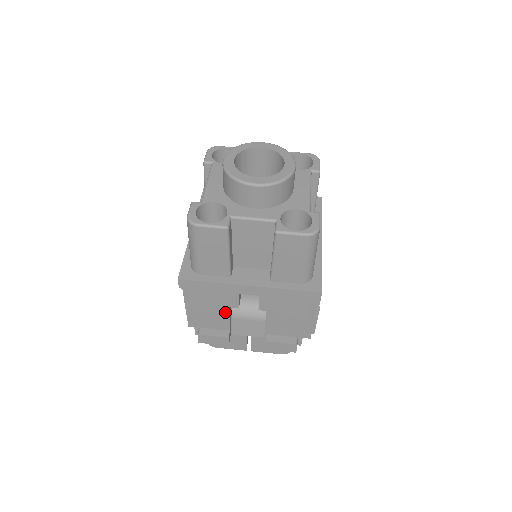
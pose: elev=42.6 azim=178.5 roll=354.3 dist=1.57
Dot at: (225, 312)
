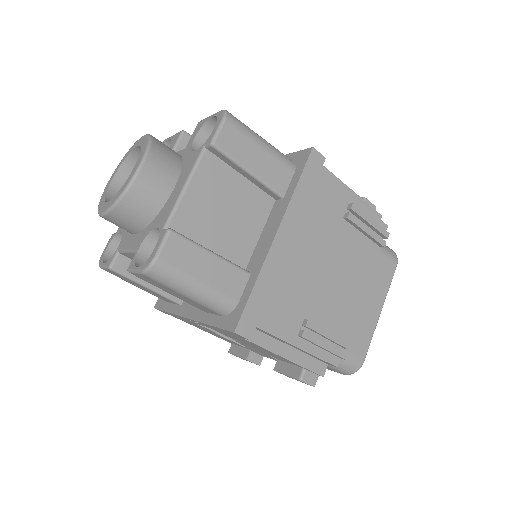
Dot at: (219, 335)
